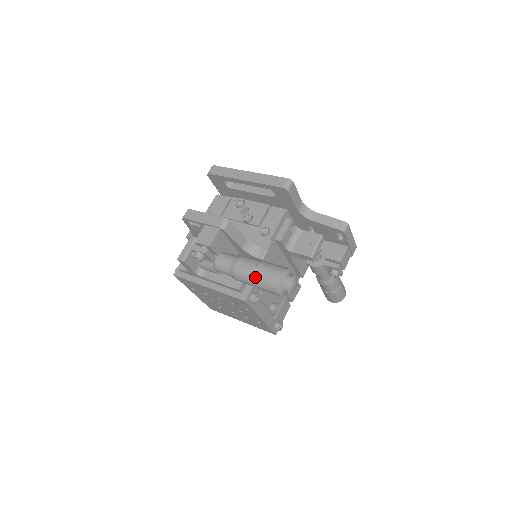
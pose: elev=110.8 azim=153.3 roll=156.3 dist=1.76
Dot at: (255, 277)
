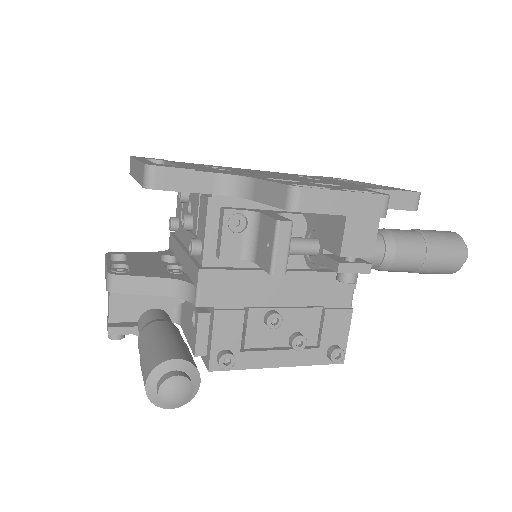
Dot at: occluded
